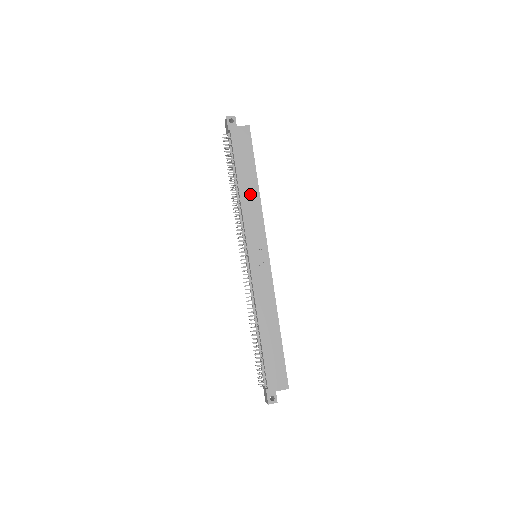
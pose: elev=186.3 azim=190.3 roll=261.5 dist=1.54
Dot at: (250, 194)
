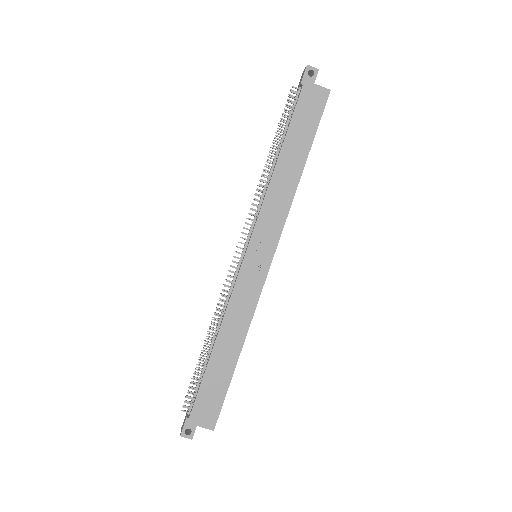
Dot at: (287, 177)
